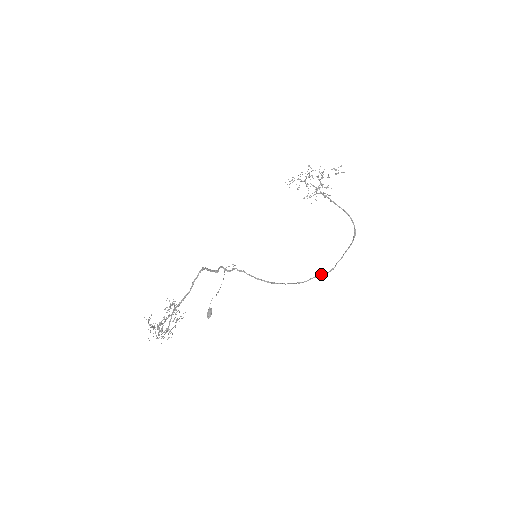
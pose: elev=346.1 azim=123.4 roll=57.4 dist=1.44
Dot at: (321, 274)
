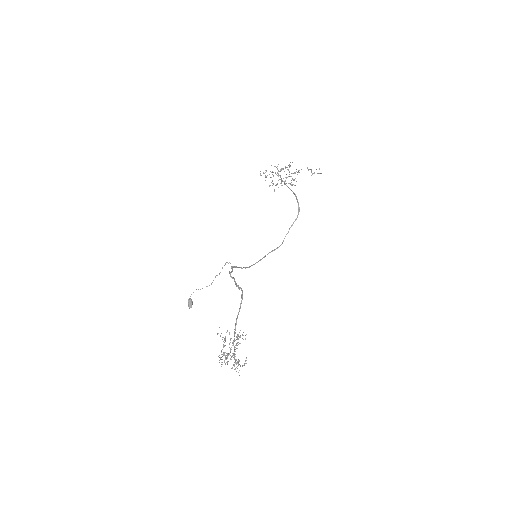
Dot at: (276, 248)
